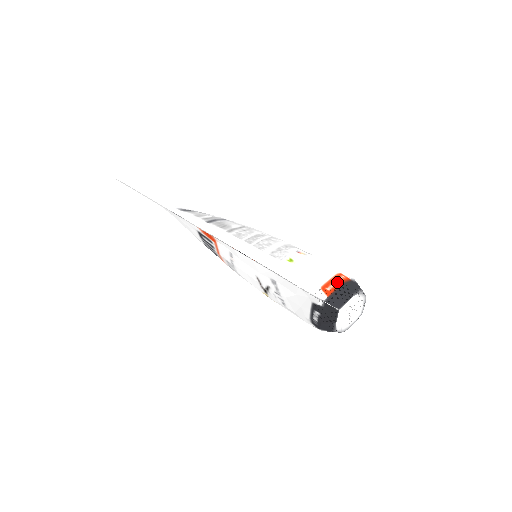
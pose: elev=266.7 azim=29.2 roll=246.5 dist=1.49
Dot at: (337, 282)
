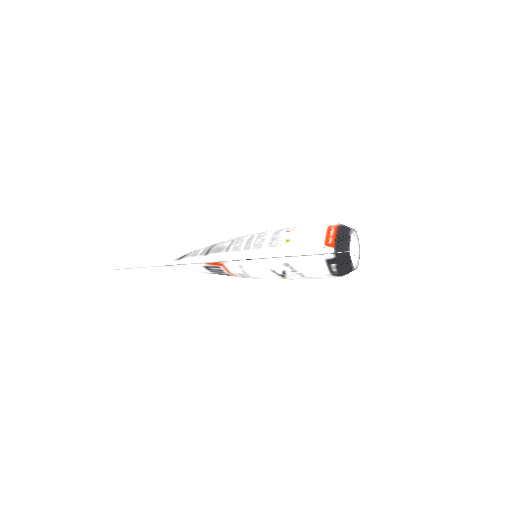
Dot at: (332, 233)
